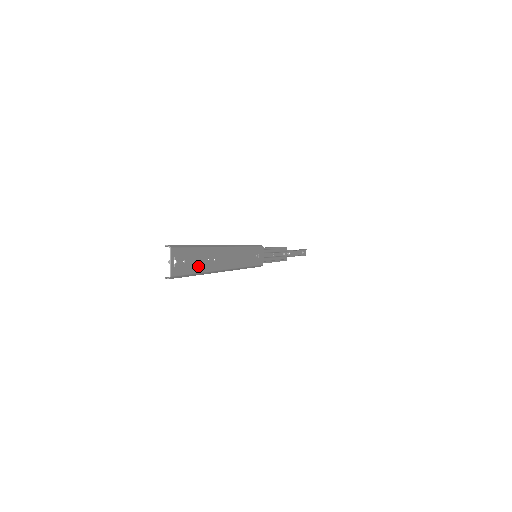
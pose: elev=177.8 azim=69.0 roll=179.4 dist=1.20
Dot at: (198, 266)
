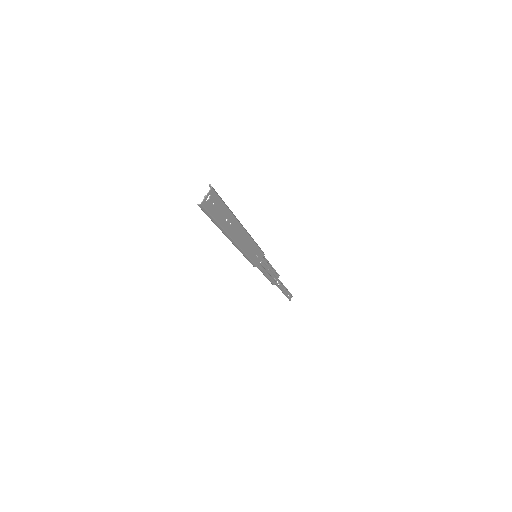
Dot at: (219, 217)
